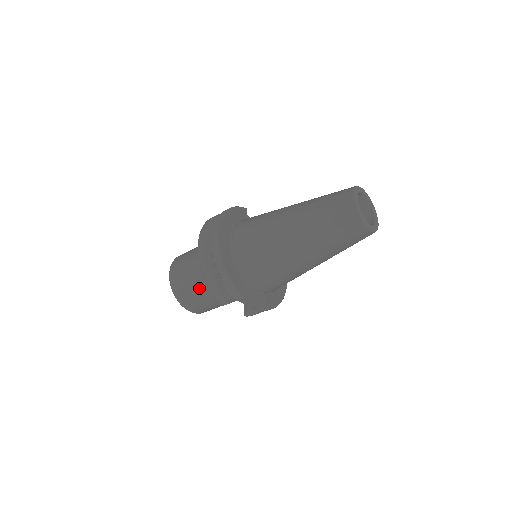
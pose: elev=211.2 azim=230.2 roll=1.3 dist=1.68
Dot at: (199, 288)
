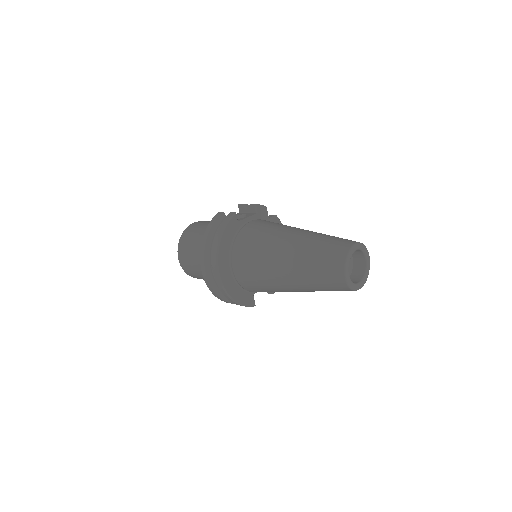
Dot at: occluded
